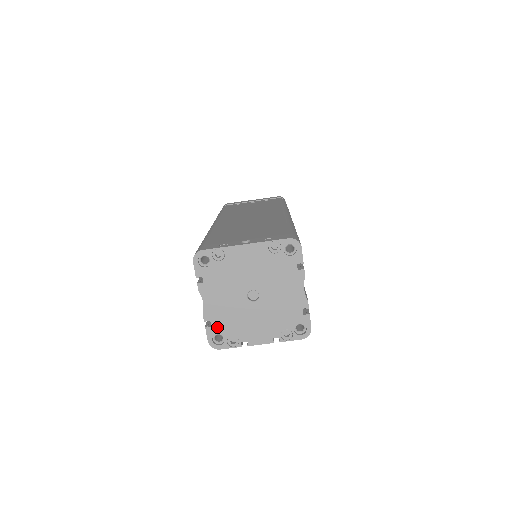
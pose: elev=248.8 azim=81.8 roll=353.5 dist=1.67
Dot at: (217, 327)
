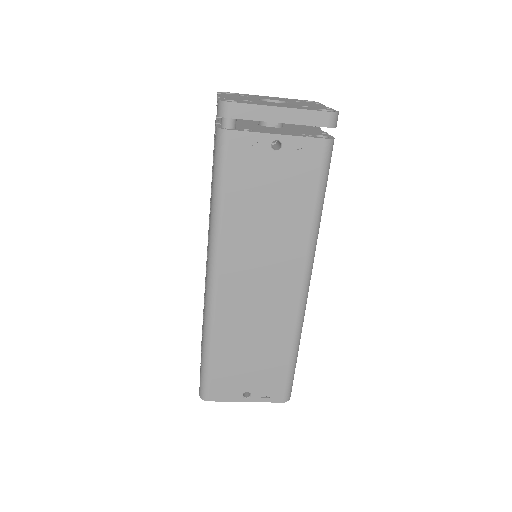
Dot at: occluded
